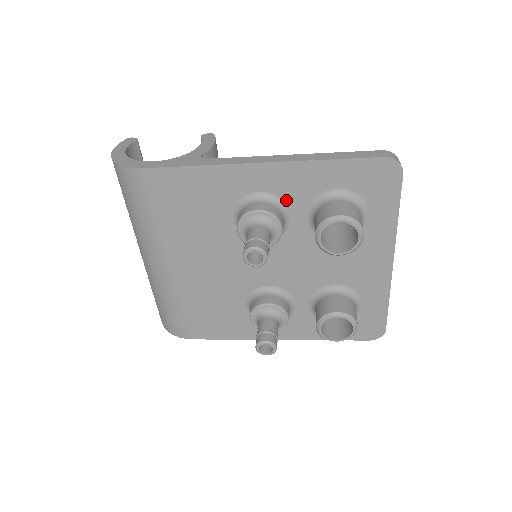
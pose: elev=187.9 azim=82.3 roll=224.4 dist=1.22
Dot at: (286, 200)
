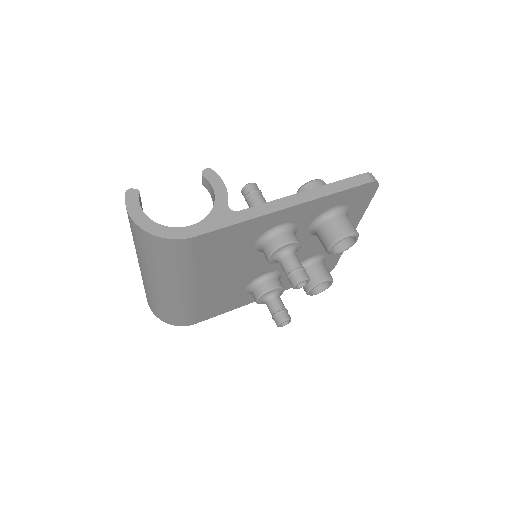
Dot at: (298, 223)
